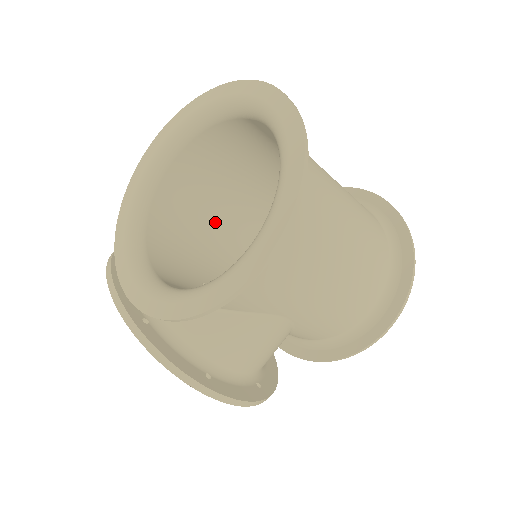
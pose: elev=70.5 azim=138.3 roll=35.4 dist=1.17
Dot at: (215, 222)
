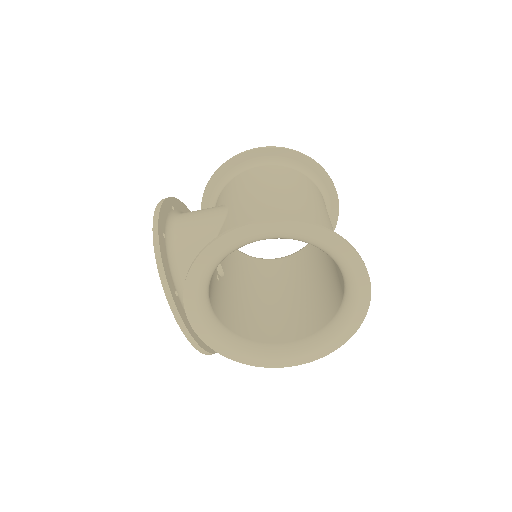
Dot at: occluded
